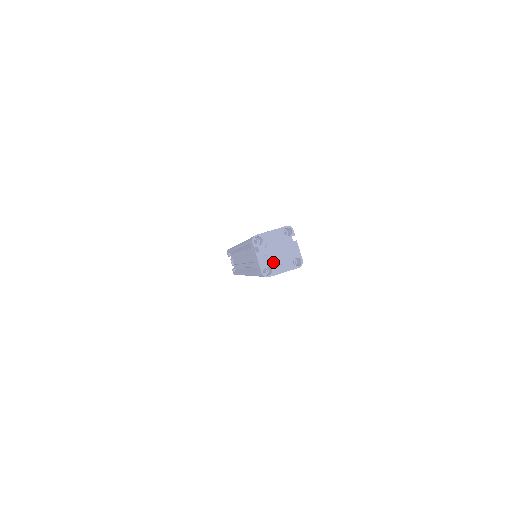
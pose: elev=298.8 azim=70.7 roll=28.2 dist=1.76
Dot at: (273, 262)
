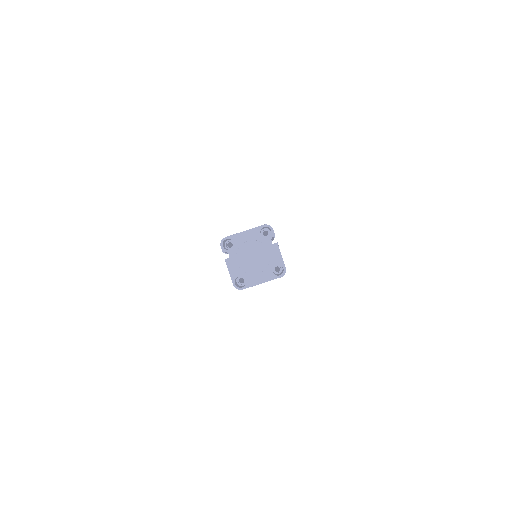
Dot at: (246, 271)
